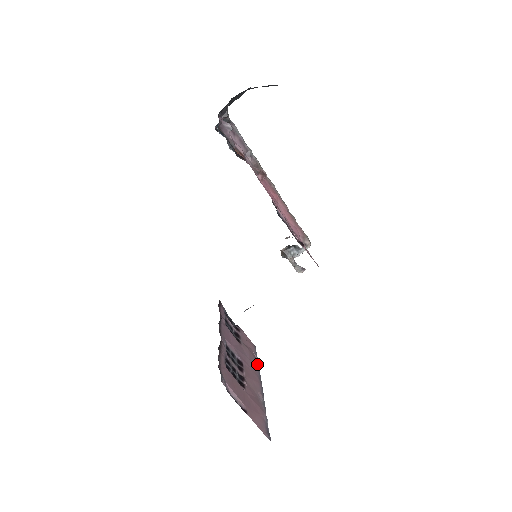
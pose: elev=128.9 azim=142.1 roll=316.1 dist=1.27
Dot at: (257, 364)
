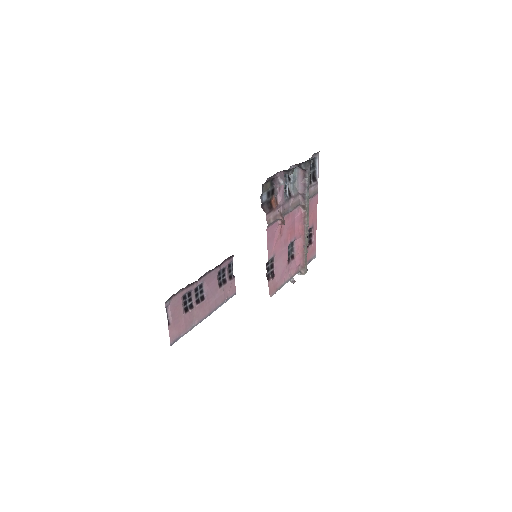
Dot at: (221, 304)
